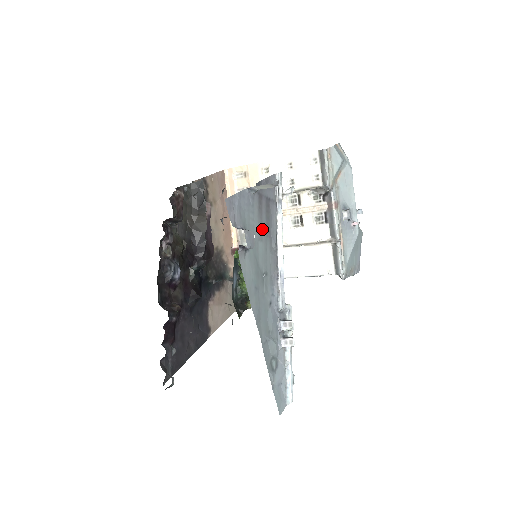
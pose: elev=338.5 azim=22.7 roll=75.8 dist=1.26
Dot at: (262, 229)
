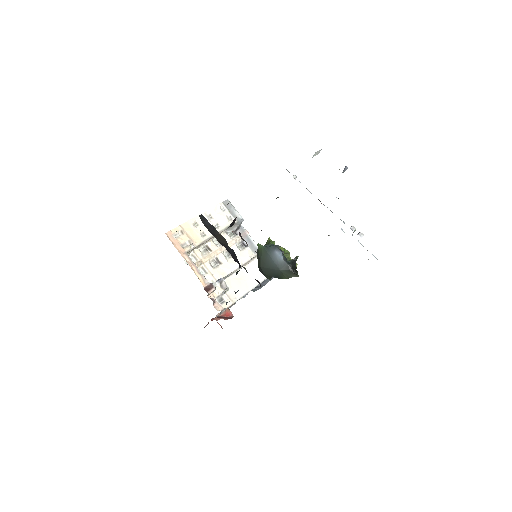
Dot at: occluded
